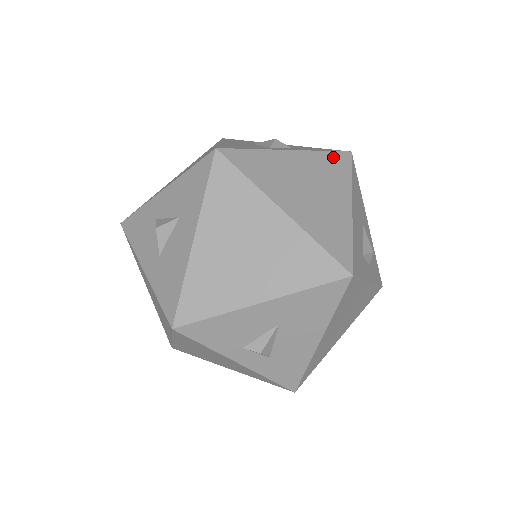
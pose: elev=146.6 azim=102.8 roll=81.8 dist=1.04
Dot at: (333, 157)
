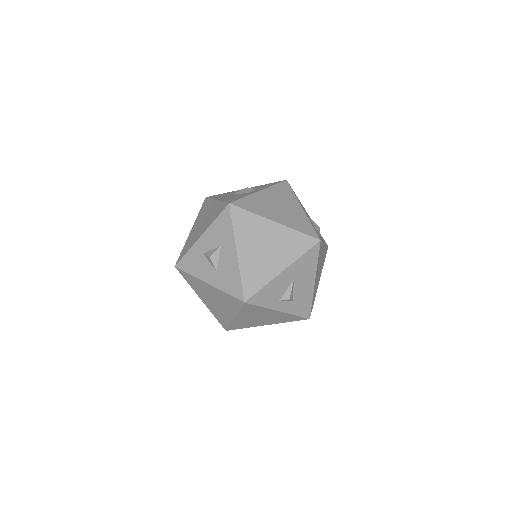
Dot at: (280, 186)
